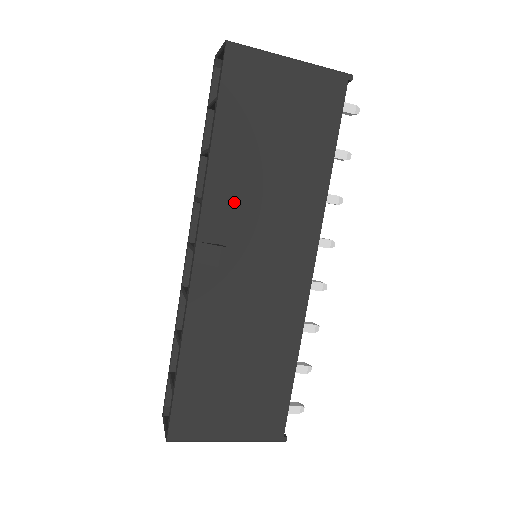
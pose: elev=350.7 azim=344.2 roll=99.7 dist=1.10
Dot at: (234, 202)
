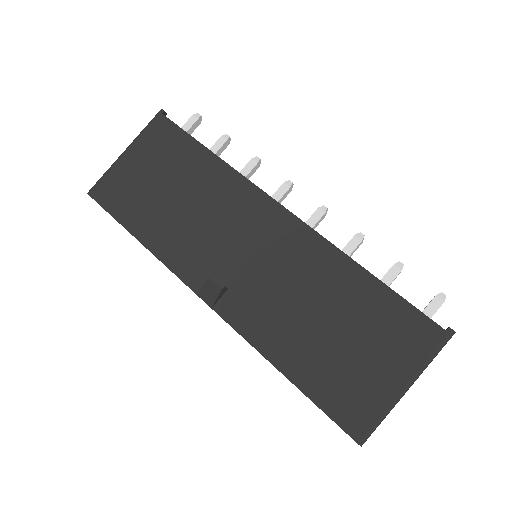
Dot at: (189, 248)
